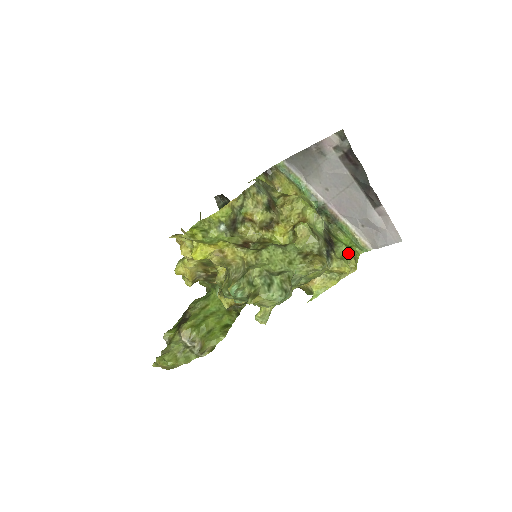
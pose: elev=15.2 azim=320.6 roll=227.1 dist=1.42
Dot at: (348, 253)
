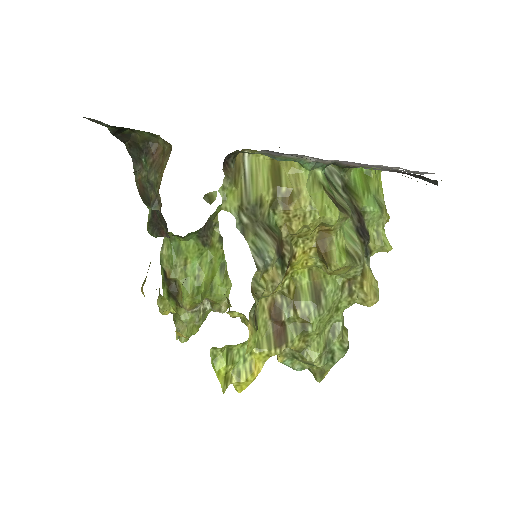
Dot at: (383, 219)
